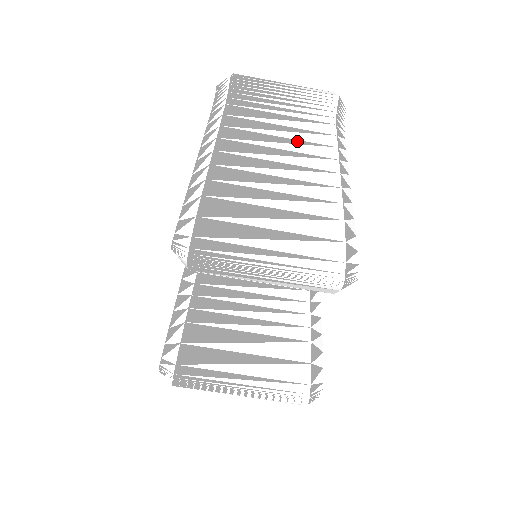
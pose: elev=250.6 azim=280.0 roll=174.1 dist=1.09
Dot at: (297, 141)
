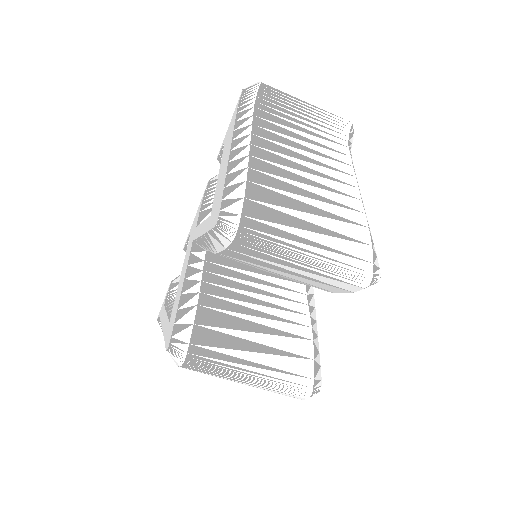
Dot at: (319, 153)
